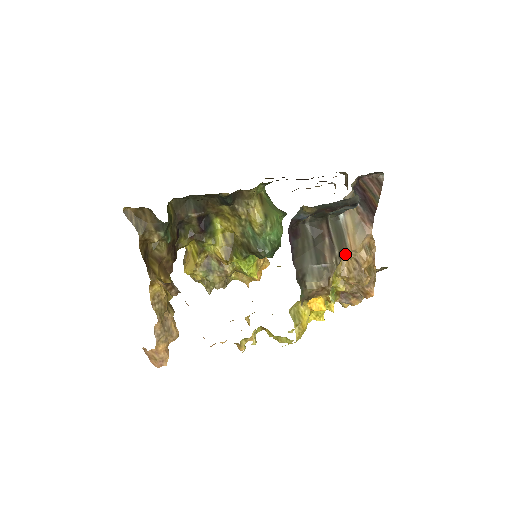
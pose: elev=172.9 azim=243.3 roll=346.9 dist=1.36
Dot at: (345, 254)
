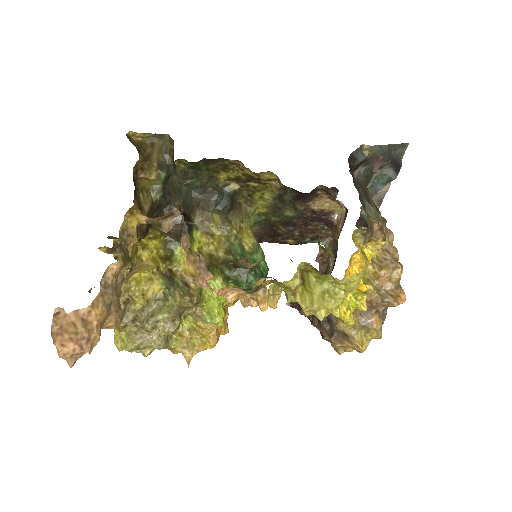
Dot at: occluded
